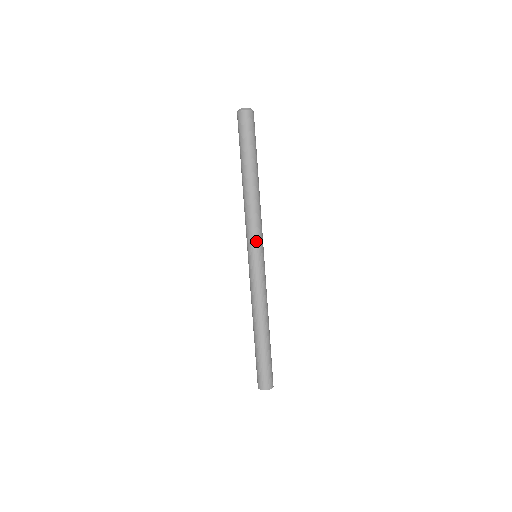
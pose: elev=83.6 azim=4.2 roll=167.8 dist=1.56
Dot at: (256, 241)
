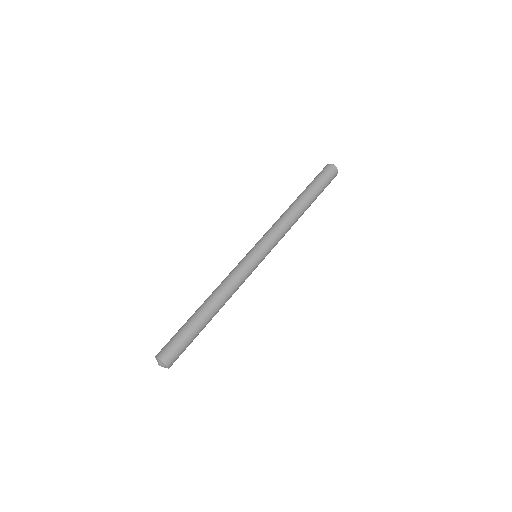
Dot at: (263, 240)
